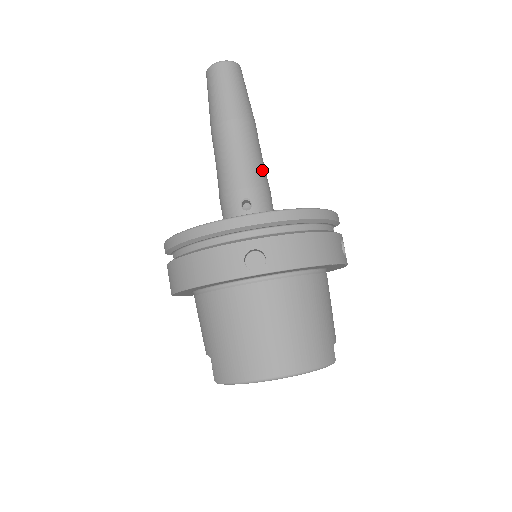
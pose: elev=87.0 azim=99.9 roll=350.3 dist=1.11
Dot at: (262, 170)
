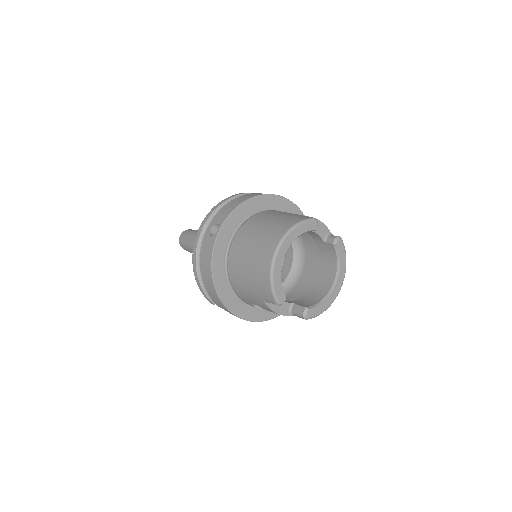
Dot at: occluded
